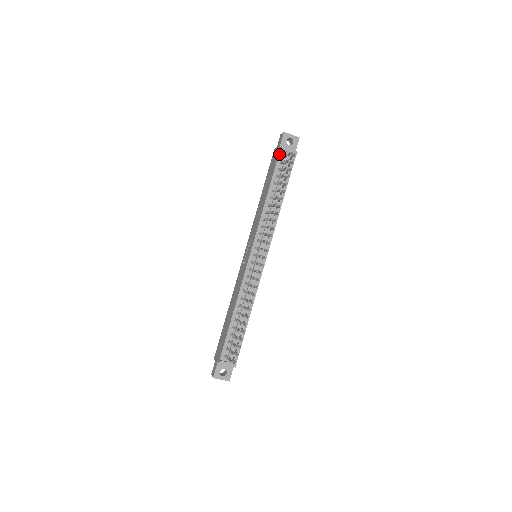
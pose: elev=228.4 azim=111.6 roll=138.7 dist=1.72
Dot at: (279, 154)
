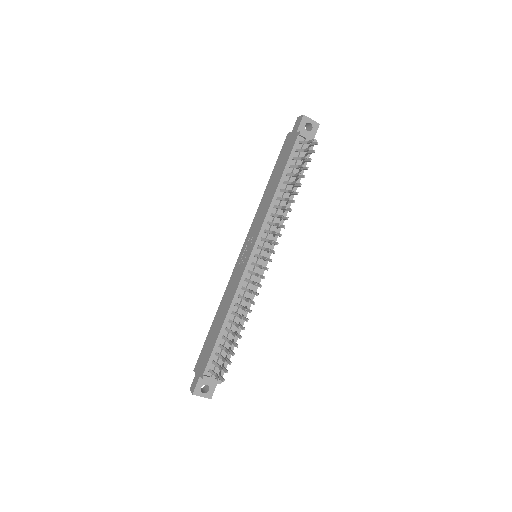
Dot at: (296, 140)
